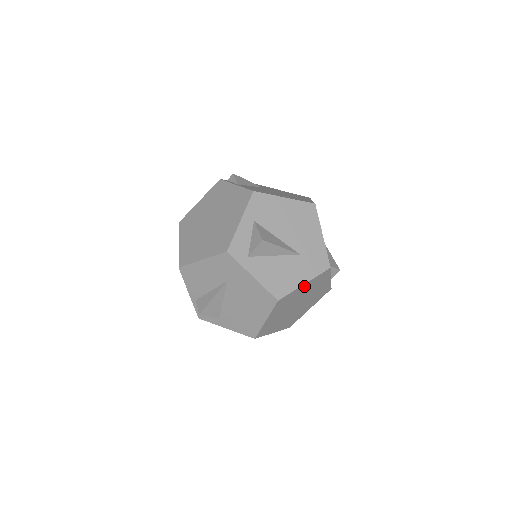
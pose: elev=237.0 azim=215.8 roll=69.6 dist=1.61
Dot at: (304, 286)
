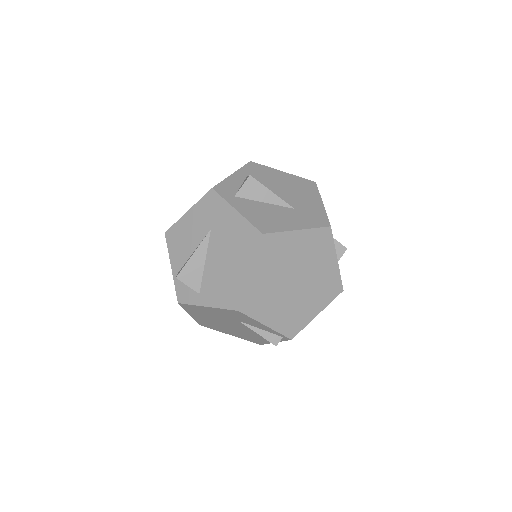
Dot at: (298, 236)
